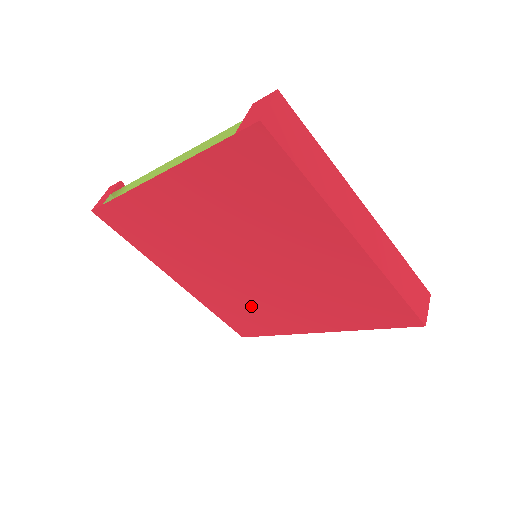
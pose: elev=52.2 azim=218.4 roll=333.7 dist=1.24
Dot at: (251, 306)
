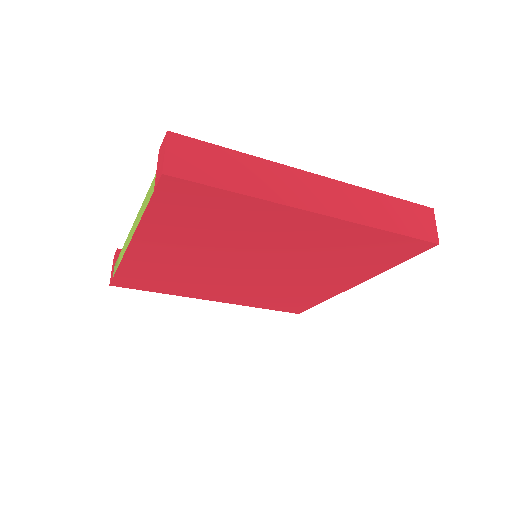
Dot at: (284, 292)
